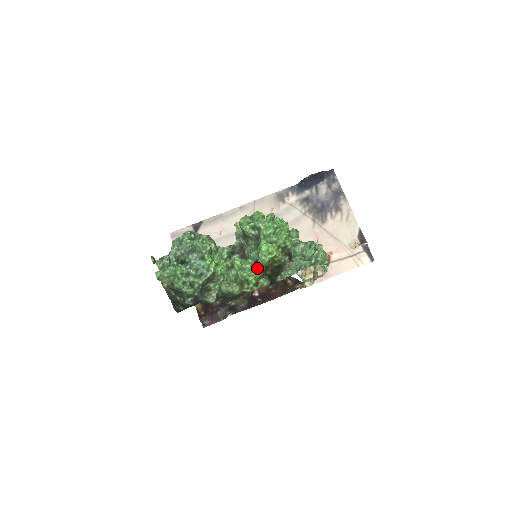
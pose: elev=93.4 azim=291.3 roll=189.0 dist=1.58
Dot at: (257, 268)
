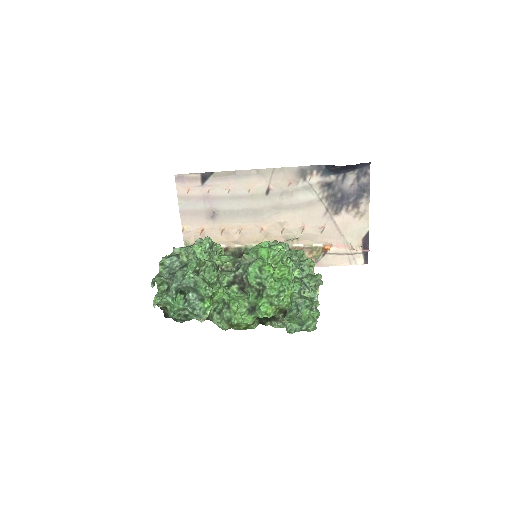
Dot at: (251, 319)
